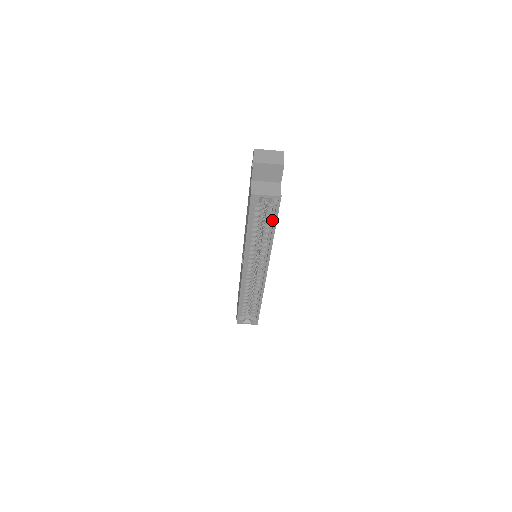
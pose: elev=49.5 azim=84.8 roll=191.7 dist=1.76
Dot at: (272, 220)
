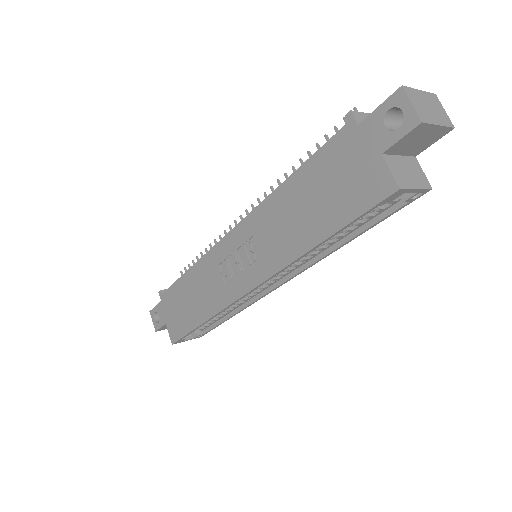
Dot at: (368, 220)
